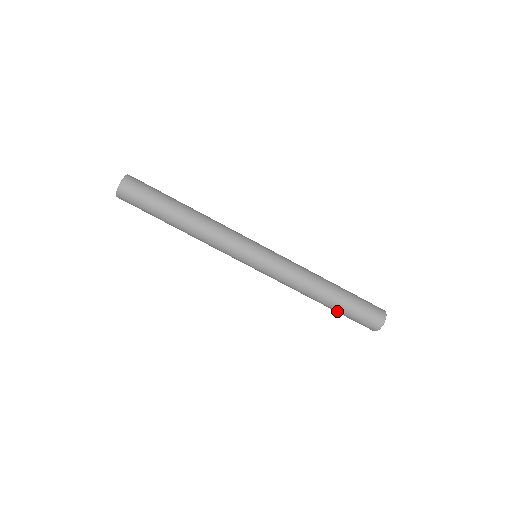
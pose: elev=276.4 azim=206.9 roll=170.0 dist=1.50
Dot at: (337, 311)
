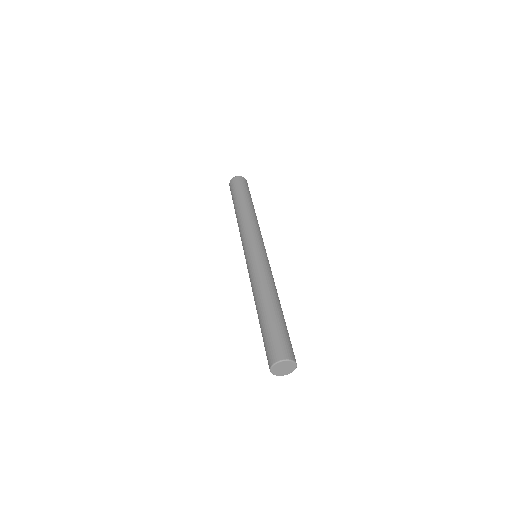
Dot at: (261, 325)
